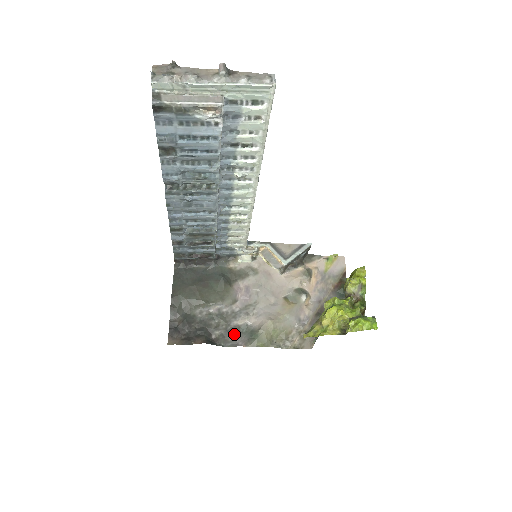
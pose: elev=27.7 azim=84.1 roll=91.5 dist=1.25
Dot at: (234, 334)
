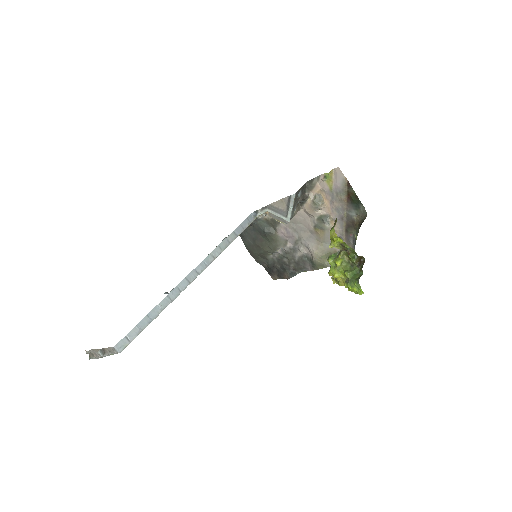
Dot at: (302, 263)
